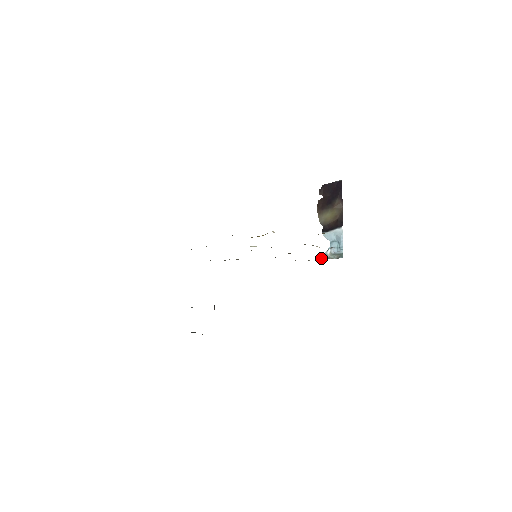
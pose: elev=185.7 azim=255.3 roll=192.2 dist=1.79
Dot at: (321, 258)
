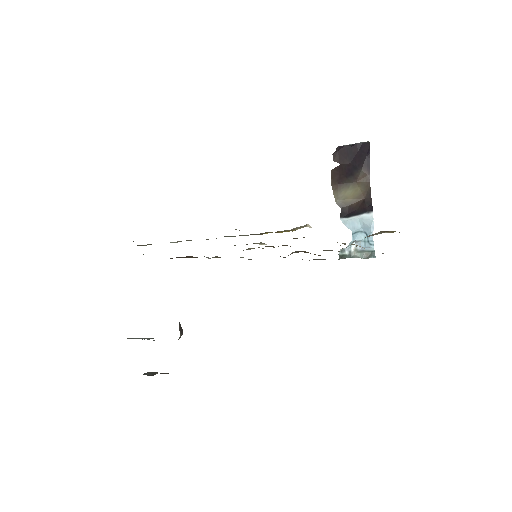
Dot at: (341, 256)
